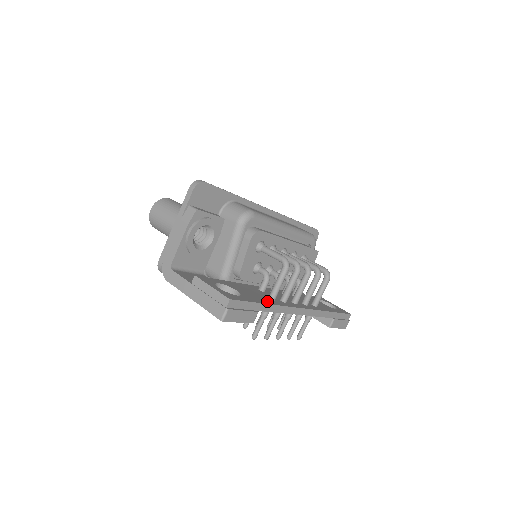
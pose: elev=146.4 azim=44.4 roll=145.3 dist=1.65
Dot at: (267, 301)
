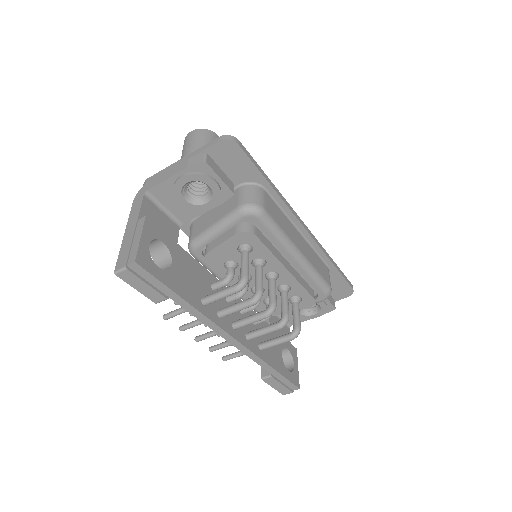
Dot at: (192, 298)
